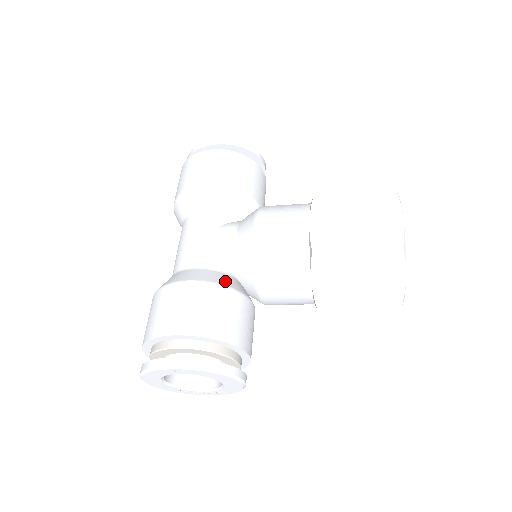
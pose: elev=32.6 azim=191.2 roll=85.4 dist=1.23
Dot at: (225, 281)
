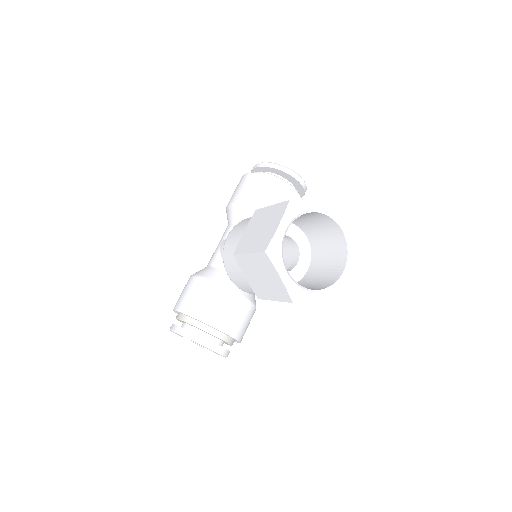
Dot at: (212, 276)
